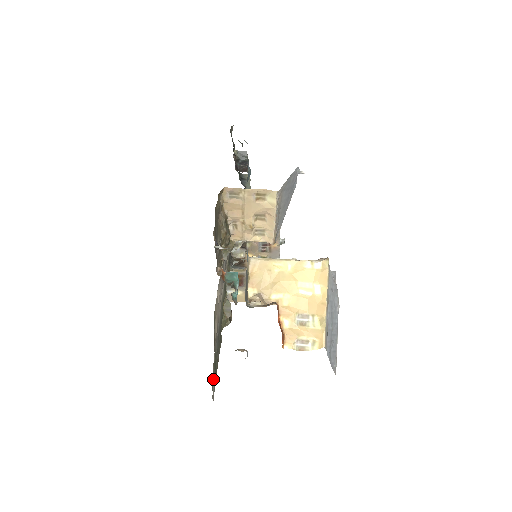
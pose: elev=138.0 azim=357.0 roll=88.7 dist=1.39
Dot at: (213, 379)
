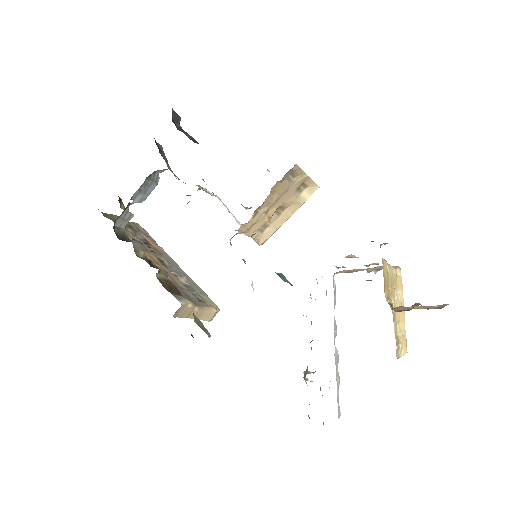
Dot at: occluded
